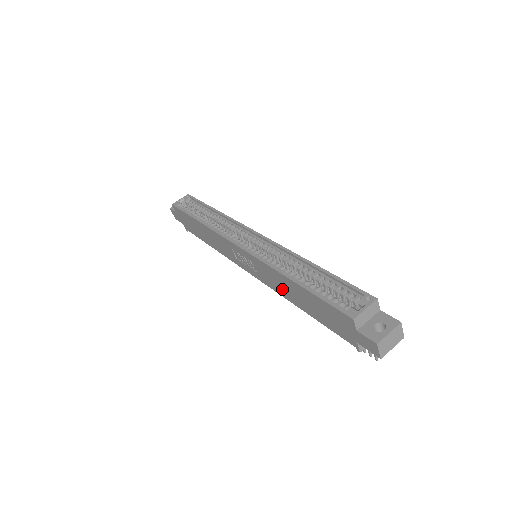
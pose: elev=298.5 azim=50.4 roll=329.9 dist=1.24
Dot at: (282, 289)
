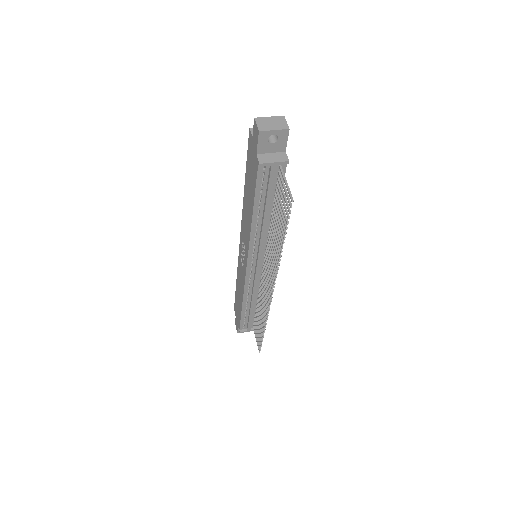
Dot at: (248, 222)
